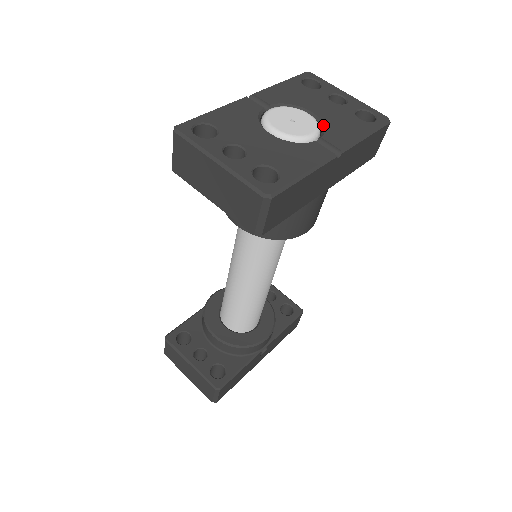
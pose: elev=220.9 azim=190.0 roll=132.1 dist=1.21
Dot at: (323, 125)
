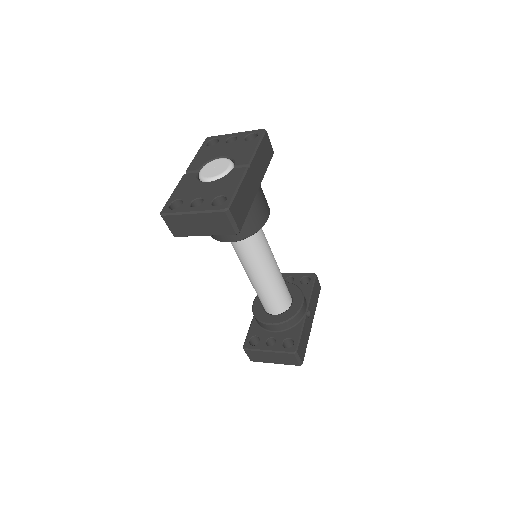
Dot at: (232, 158)
